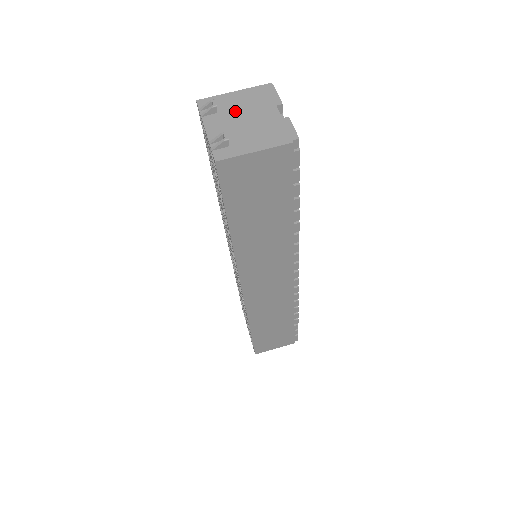
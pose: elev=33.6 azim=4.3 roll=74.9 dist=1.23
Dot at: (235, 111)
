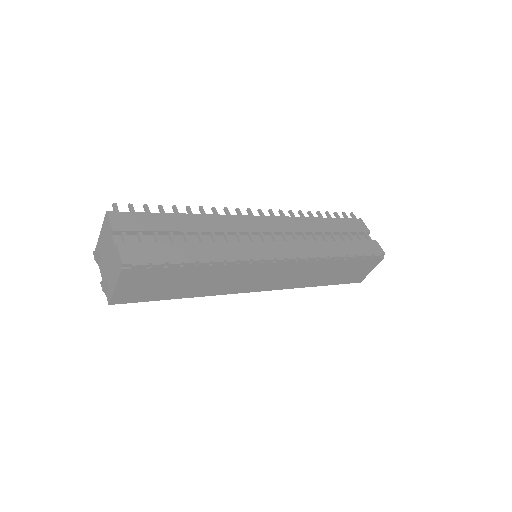
Dot at: (104, 252)
